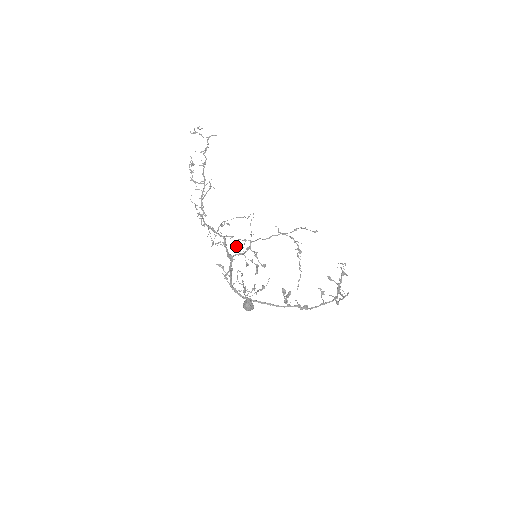
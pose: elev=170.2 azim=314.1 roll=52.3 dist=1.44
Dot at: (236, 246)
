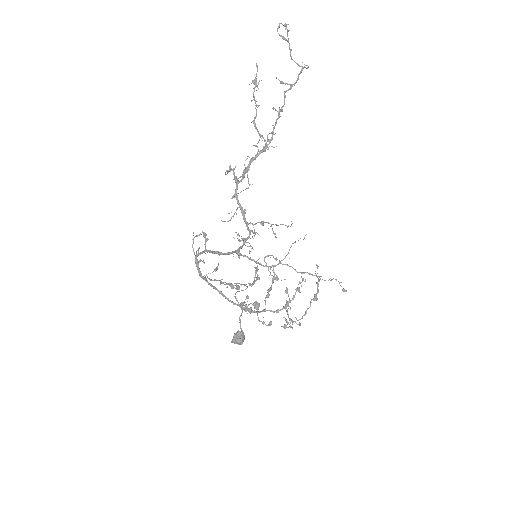
Dot at: (267, 266)
